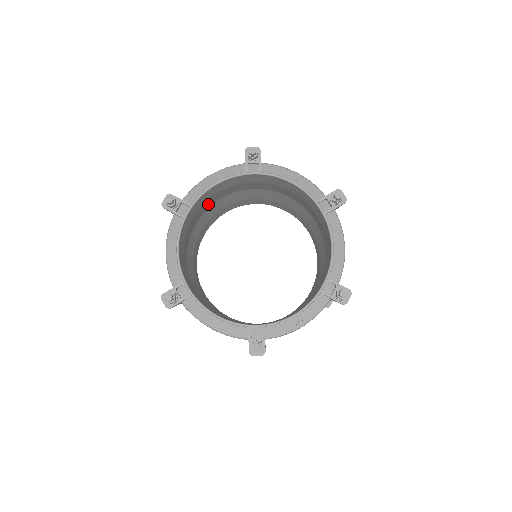
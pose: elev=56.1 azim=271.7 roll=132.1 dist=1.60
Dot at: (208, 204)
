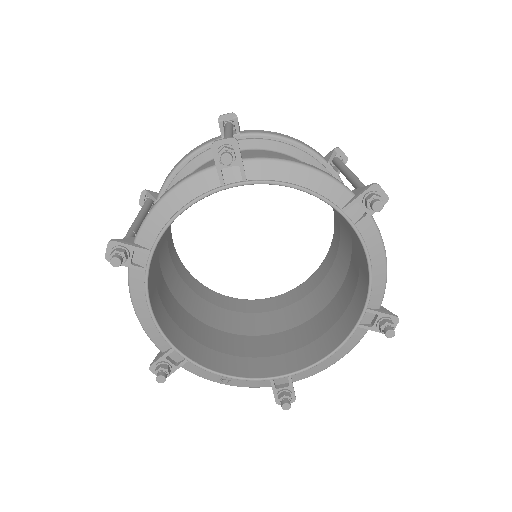
Dot at: occluded
